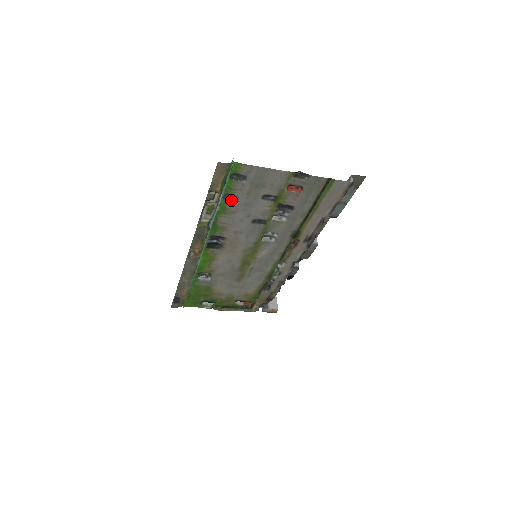
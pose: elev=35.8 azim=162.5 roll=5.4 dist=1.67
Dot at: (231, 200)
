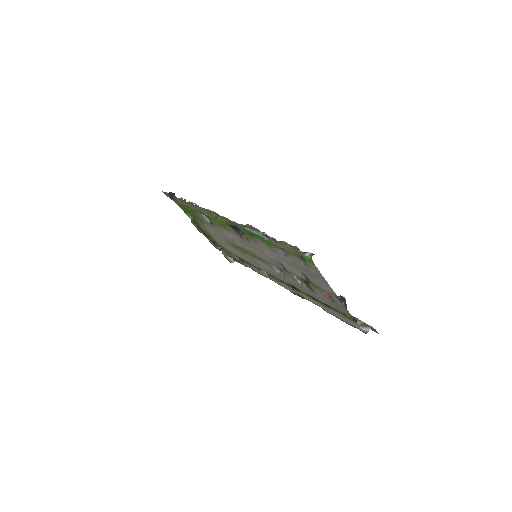
Dot at: (280, 249)
